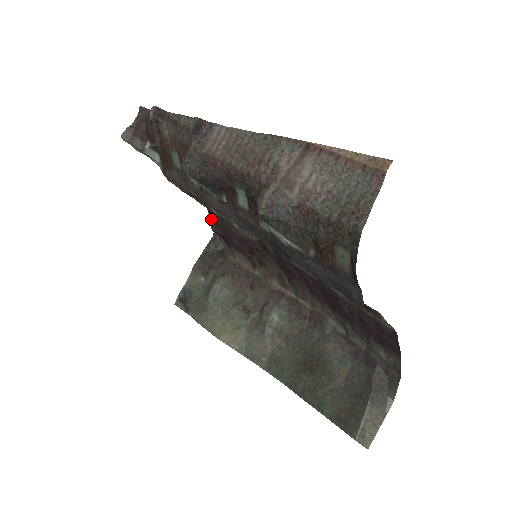
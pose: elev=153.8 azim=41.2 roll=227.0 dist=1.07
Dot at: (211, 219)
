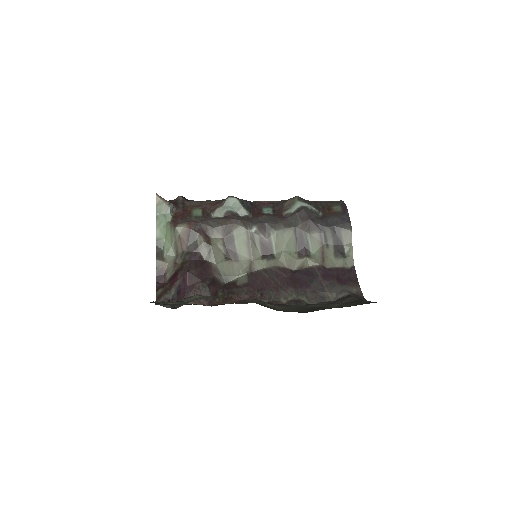
Dot at: (188, 266)
